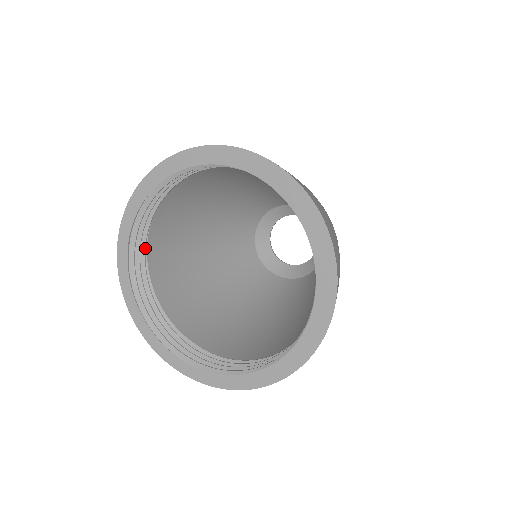
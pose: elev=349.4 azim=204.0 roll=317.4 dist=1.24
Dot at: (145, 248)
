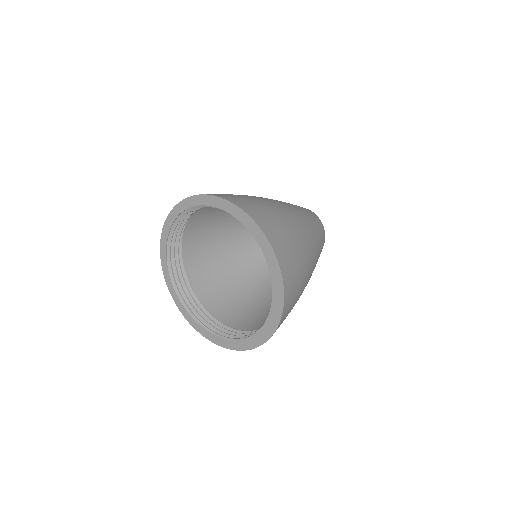
Dot at: occluded
